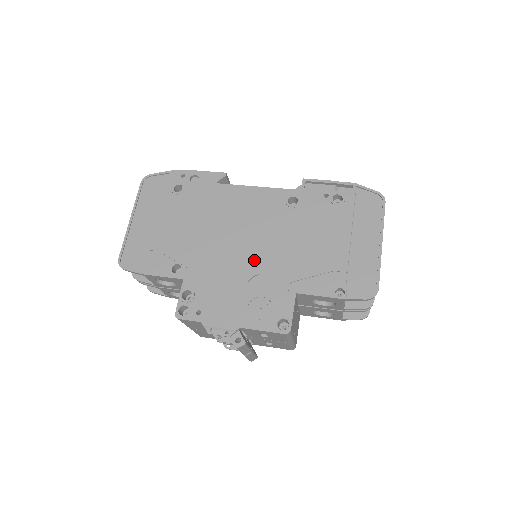
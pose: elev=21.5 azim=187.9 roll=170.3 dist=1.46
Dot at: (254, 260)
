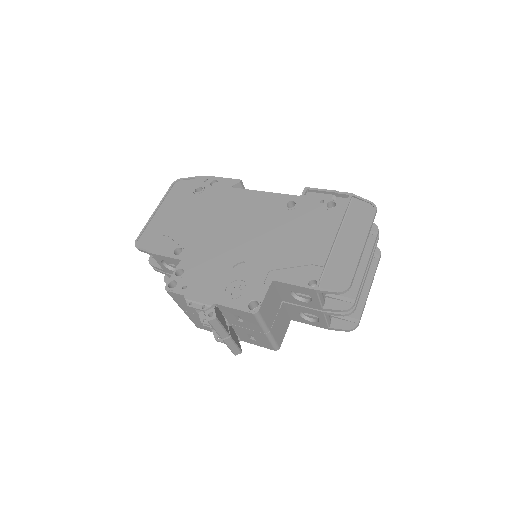
Dot at: (244, 249)
